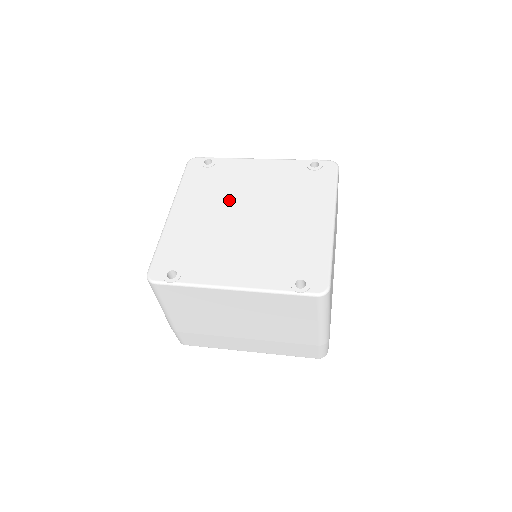
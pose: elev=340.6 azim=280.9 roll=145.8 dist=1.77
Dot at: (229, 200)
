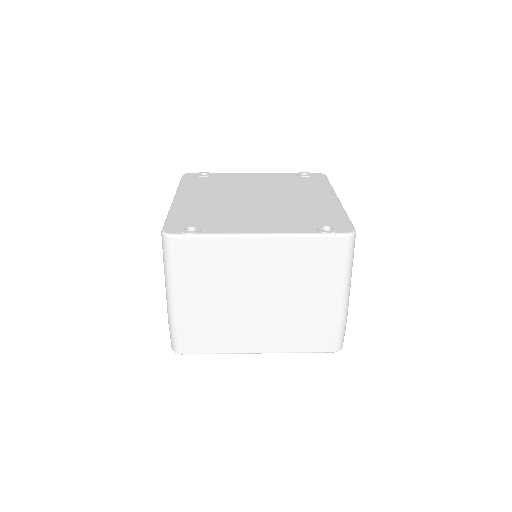
Dot at: (233, 191)
